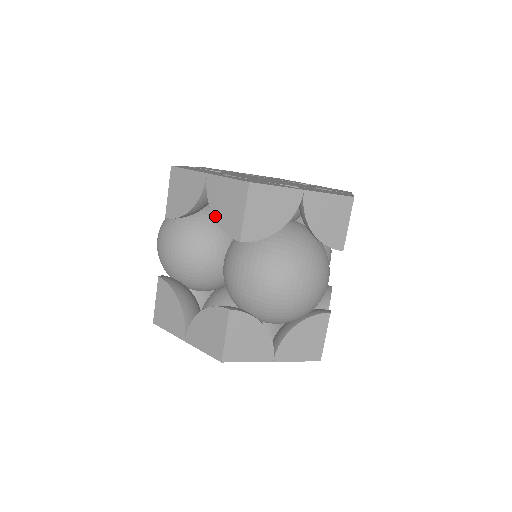
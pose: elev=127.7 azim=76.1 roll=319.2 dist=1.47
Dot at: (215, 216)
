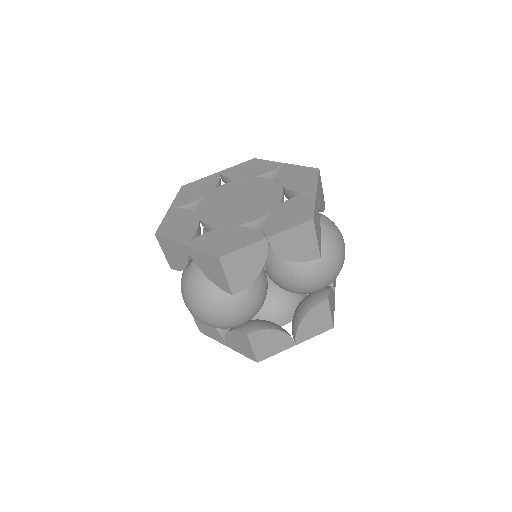
Dot at: occluded
